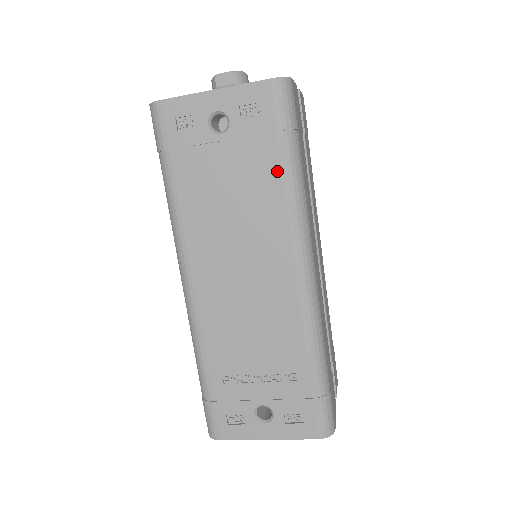
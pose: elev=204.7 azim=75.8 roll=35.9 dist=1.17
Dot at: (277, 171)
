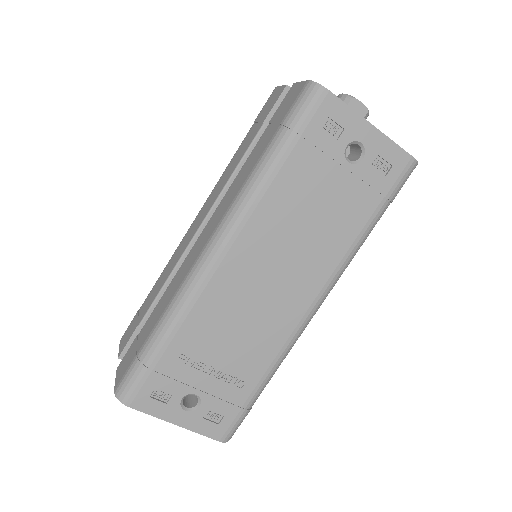
Dot at: (361, 224)
